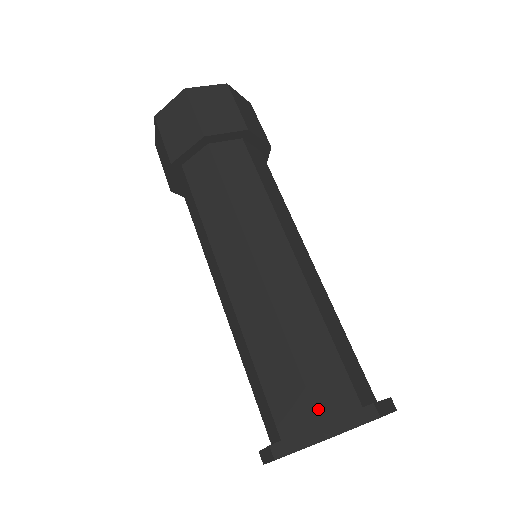
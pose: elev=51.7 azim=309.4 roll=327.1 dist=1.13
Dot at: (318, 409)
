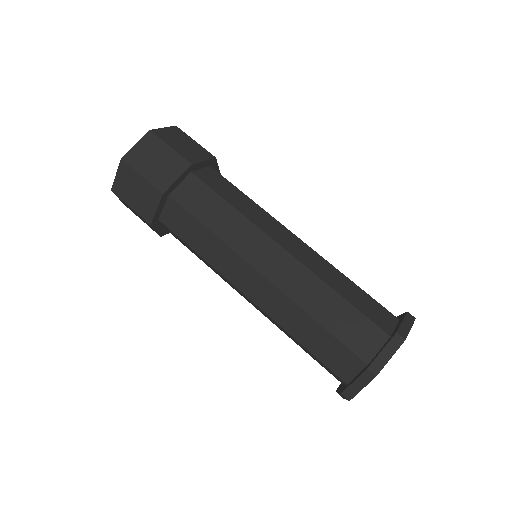
Dot at: (340, 377)
